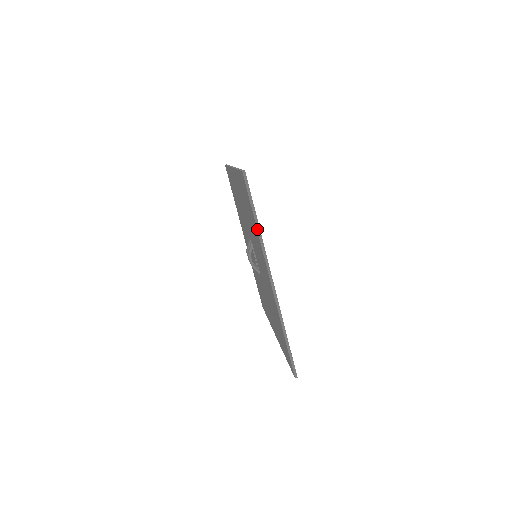
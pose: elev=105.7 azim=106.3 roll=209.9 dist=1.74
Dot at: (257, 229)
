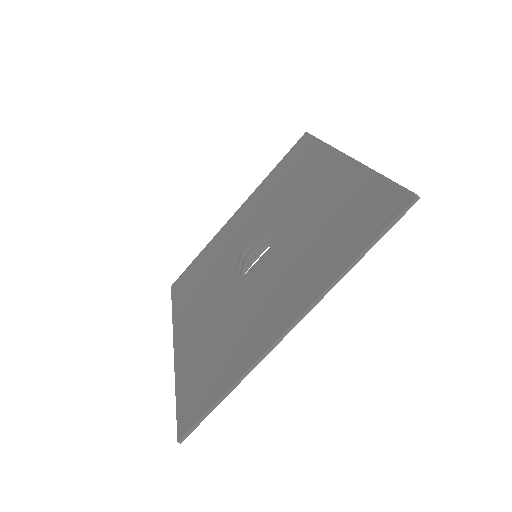
Dot at: (350, 265)
